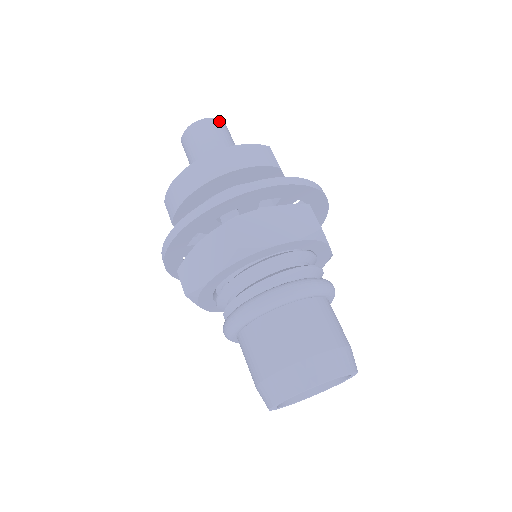
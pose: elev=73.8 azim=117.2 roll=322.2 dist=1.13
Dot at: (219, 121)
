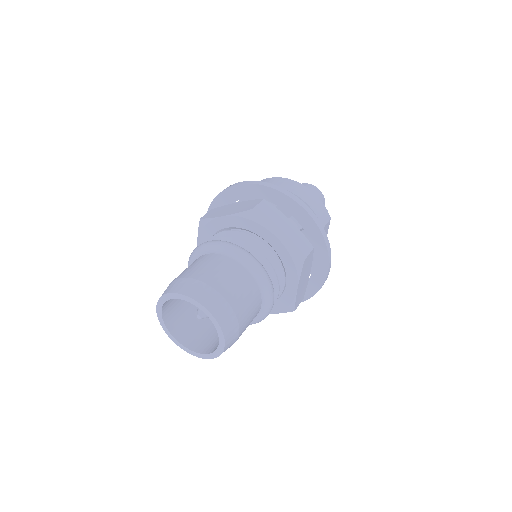
Dot at: (323, 198)
